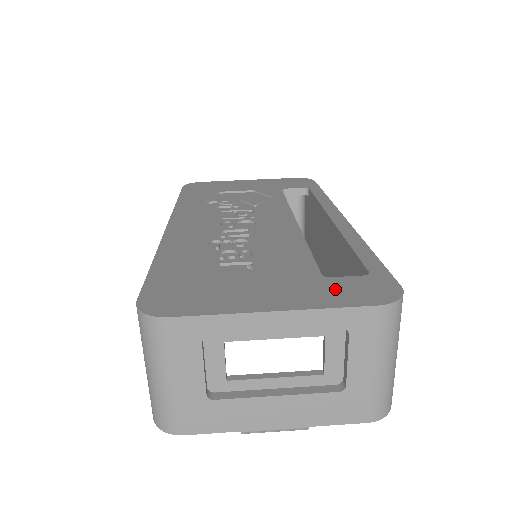
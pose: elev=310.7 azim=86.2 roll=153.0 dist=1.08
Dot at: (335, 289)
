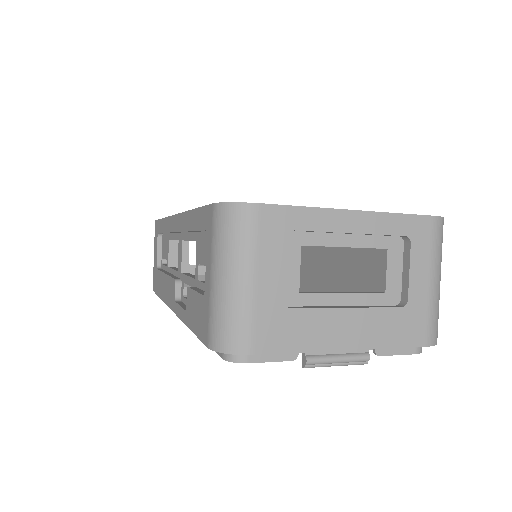
Dot at: occluded
